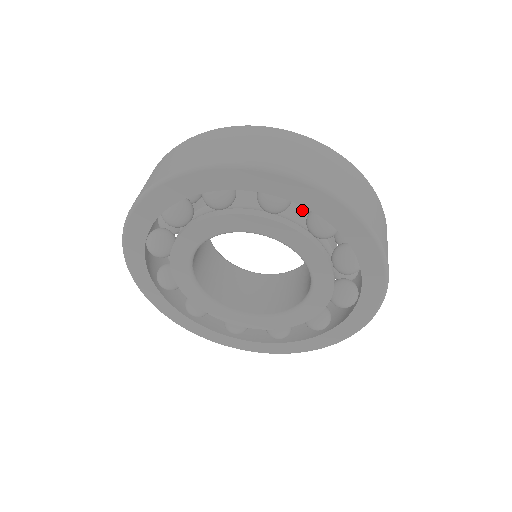
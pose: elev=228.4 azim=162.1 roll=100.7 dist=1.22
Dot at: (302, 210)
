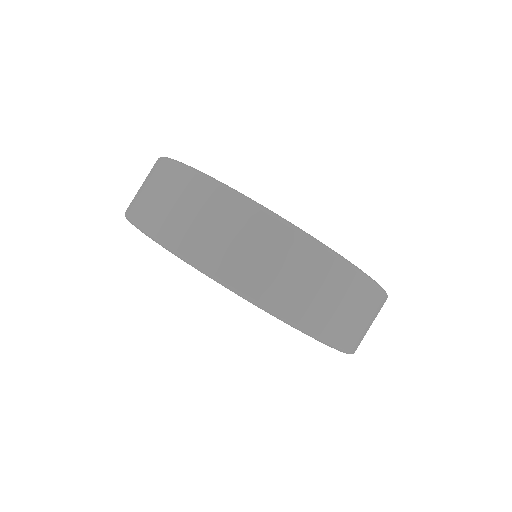
Dot at: occluded
